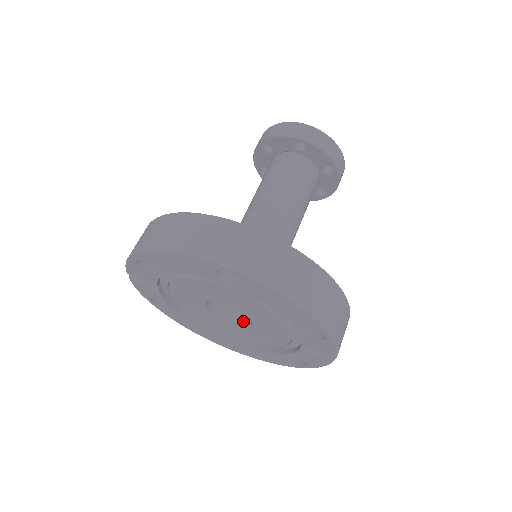
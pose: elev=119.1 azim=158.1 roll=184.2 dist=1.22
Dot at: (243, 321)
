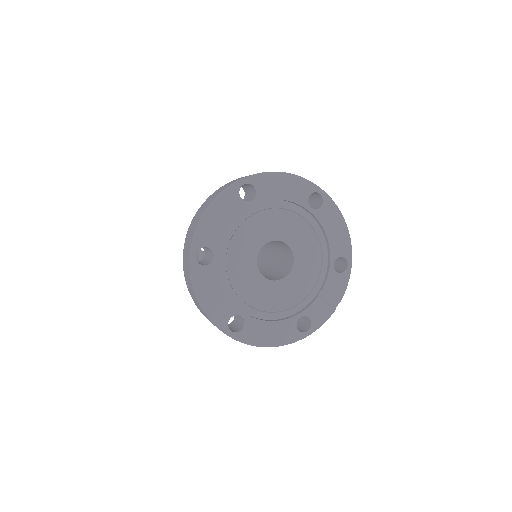
Dot at: (273, 280)
